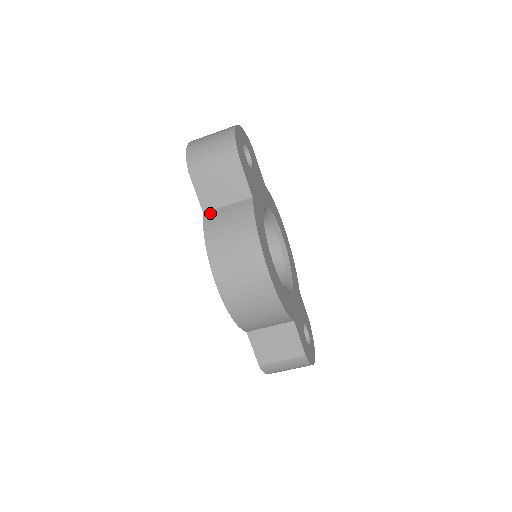
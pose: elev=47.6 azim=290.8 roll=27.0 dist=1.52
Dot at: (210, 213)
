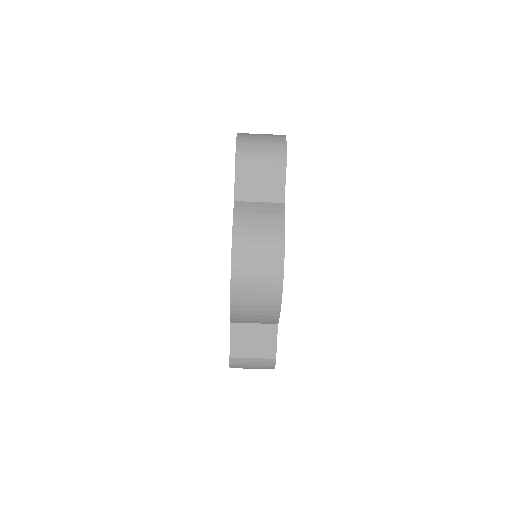
Dot at: (241, 203)
